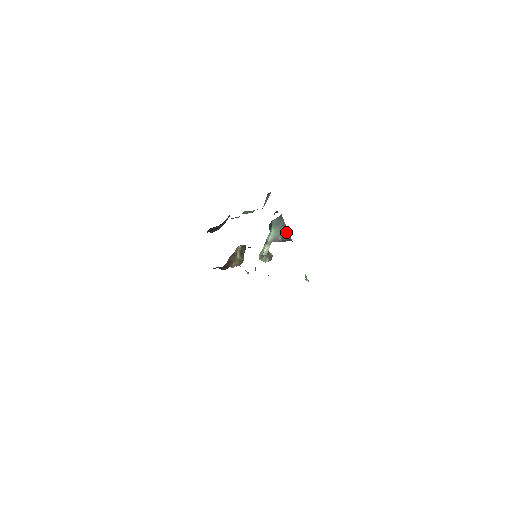
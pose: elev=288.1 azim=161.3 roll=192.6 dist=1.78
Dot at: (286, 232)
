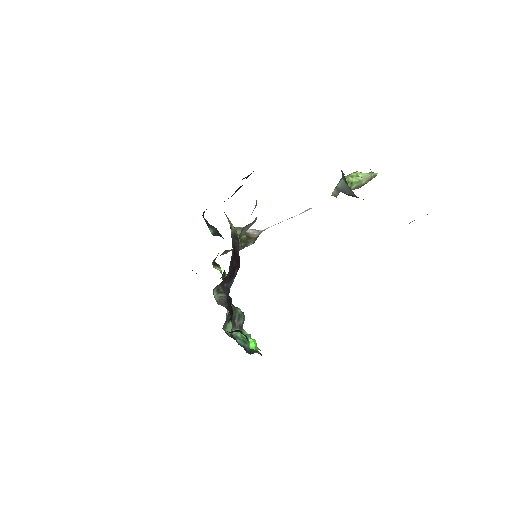
Dot at: (355, 196)
